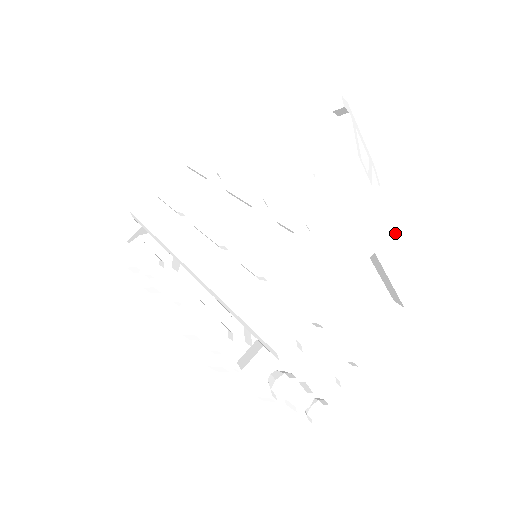
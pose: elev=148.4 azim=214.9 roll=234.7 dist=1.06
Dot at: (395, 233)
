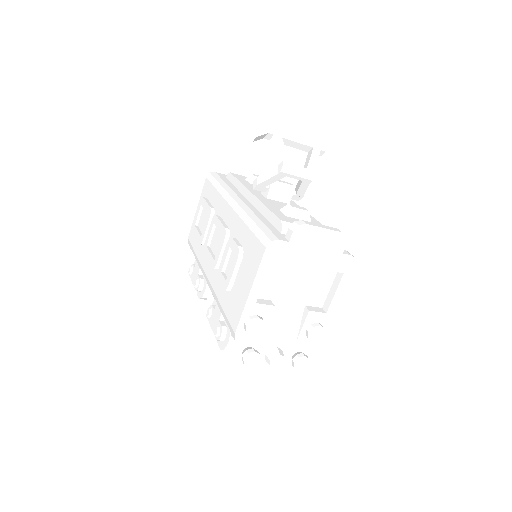
Dot at: (282, 241)
